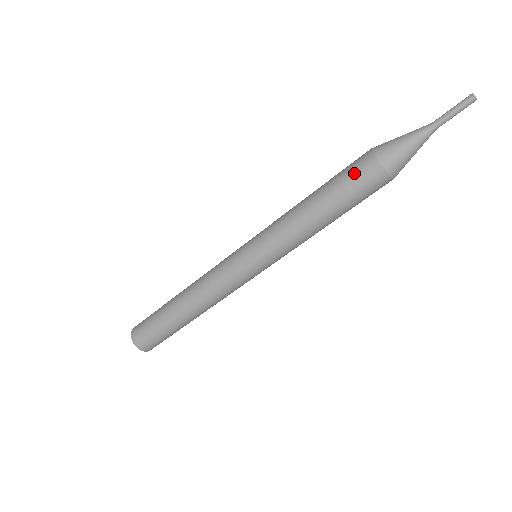
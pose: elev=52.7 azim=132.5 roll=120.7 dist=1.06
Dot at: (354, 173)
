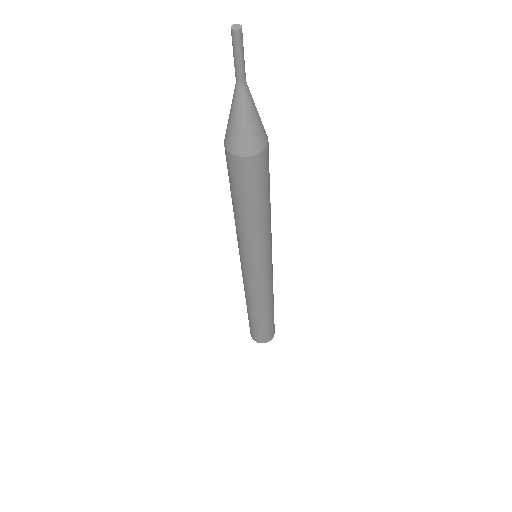
Dot at: (237, 177)
